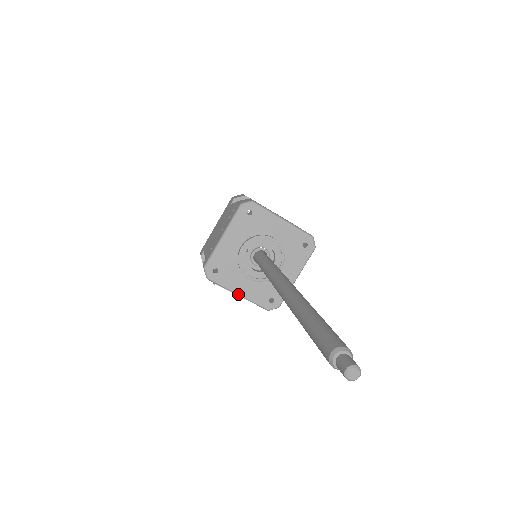
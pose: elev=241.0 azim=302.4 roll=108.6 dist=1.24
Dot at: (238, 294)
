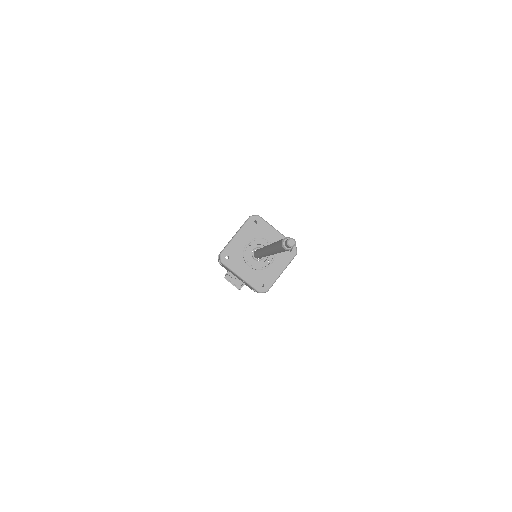
Dot at: (240, 277)
